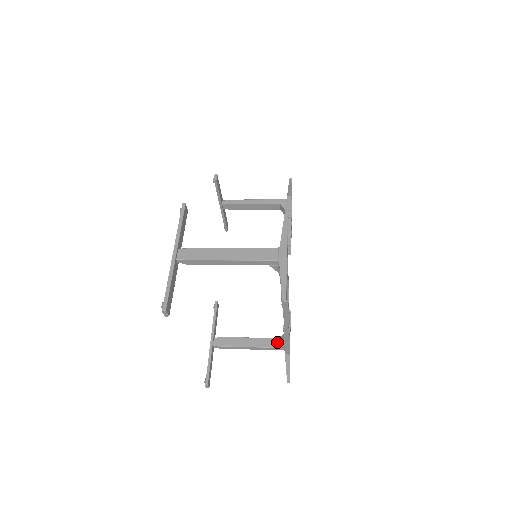
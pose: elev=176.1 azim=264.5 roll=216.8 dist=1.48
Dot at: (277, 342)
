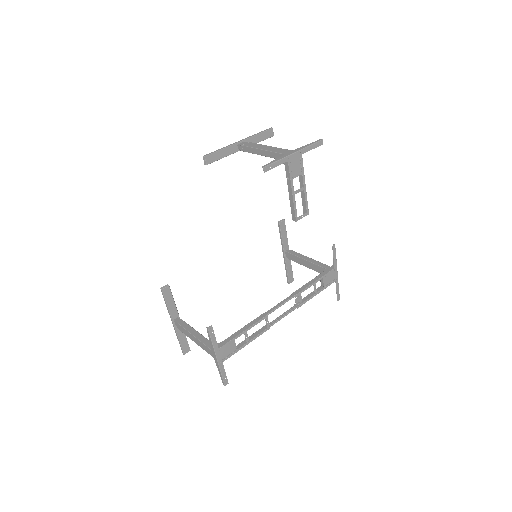
Dot at: occluded
